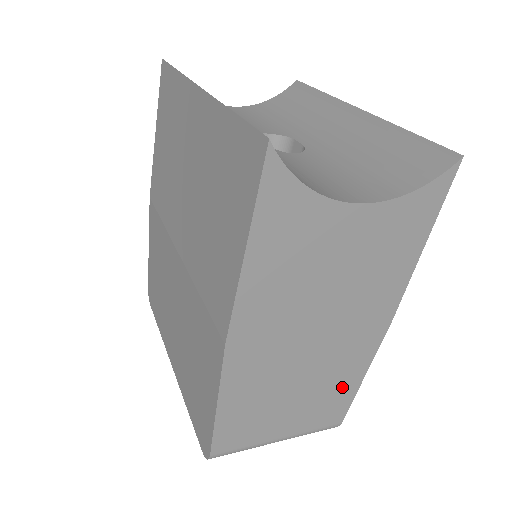
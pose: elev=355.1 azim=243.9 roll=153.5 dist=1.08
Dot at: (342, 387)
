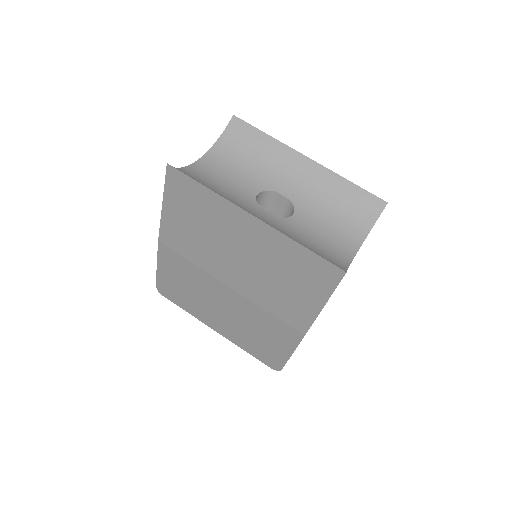
Dot at: occluded
